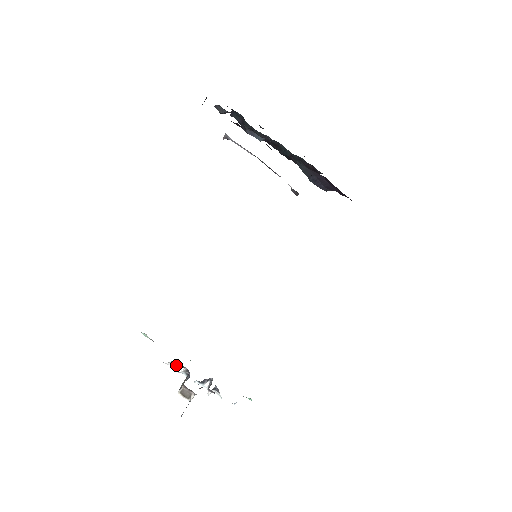
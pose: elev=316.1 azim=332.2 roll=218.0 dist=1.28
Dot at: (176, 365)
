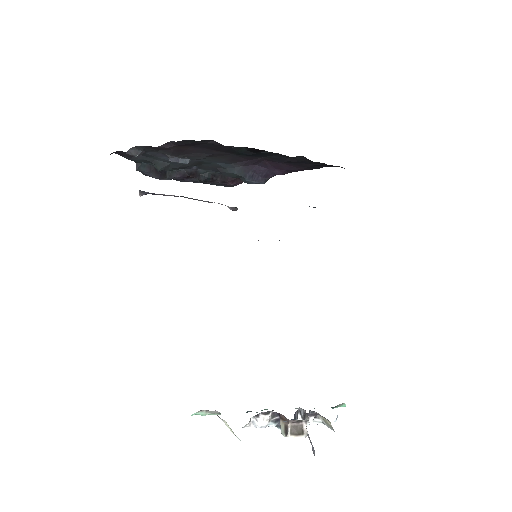
Dot at: (258, 420)
